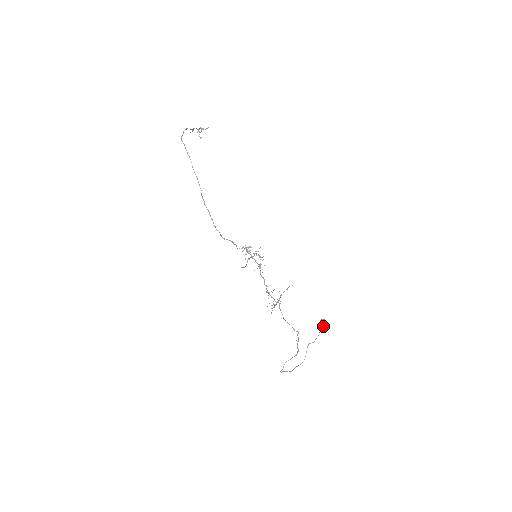
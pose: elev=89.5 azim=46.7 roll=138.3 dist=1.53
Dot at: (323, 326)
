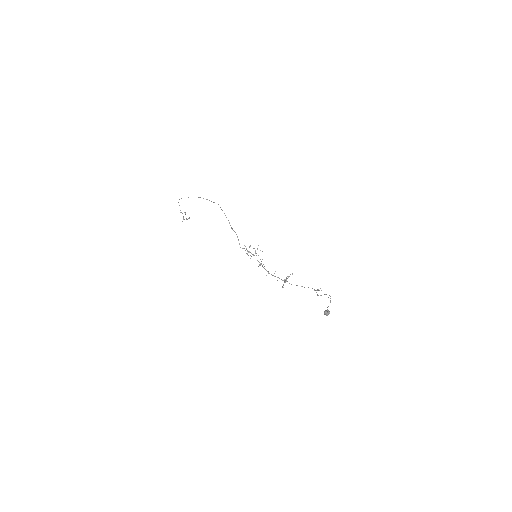
Dot at: (329, 312)
